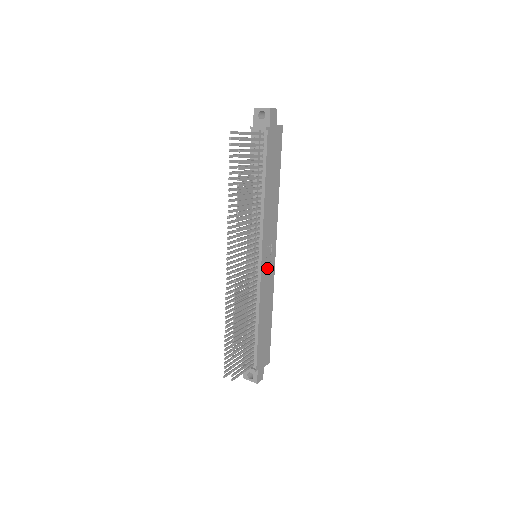
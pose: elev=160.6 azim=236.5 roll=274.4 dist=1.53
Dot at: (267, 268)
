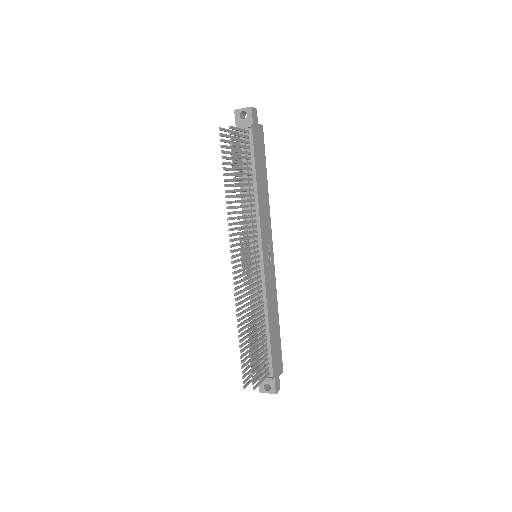
Dot at: (268, 267)
